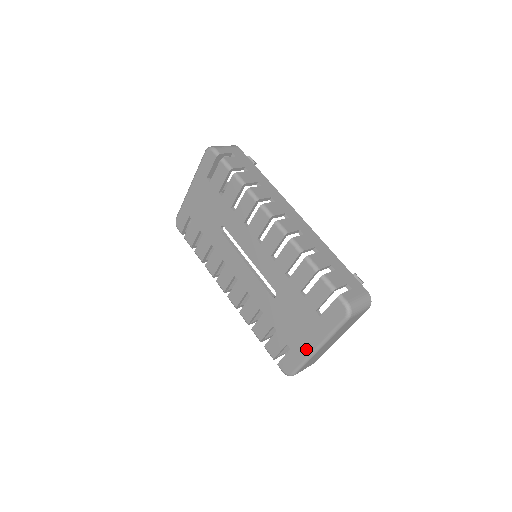
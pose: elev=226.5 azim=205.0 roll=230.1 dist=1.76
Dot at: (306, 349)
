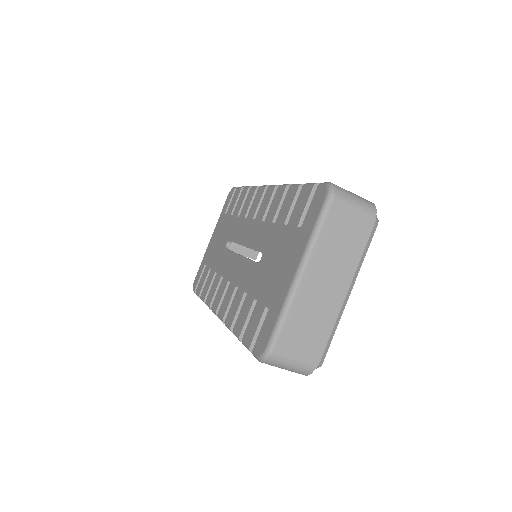
Dot at: (285, 287)
